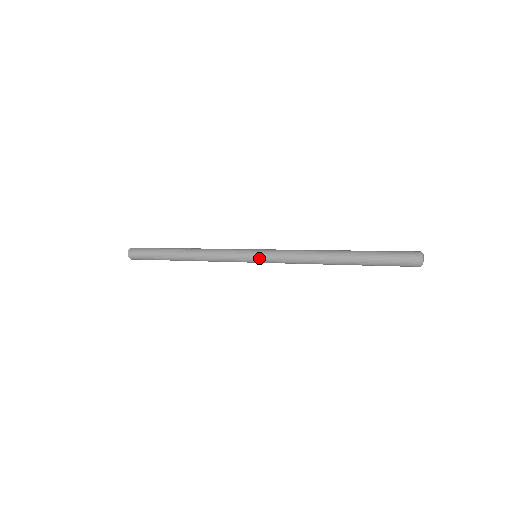
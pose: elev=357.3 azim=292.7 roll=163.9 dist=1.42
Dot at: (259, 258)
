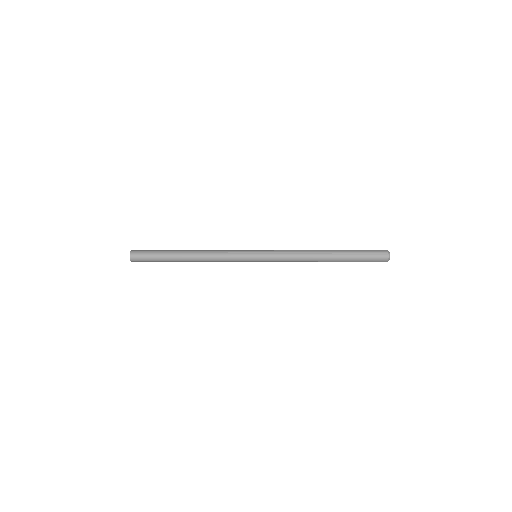
Dot at: (261, 252)
